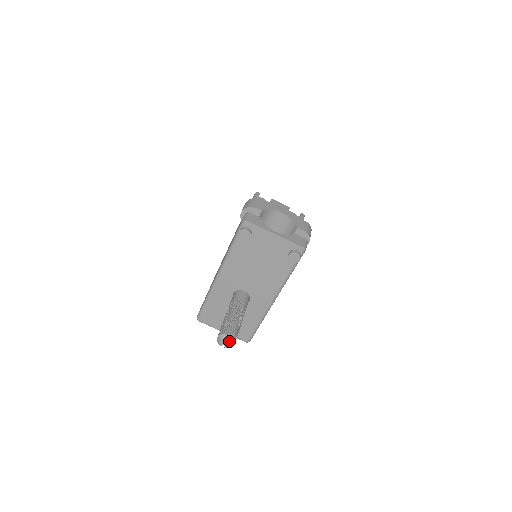
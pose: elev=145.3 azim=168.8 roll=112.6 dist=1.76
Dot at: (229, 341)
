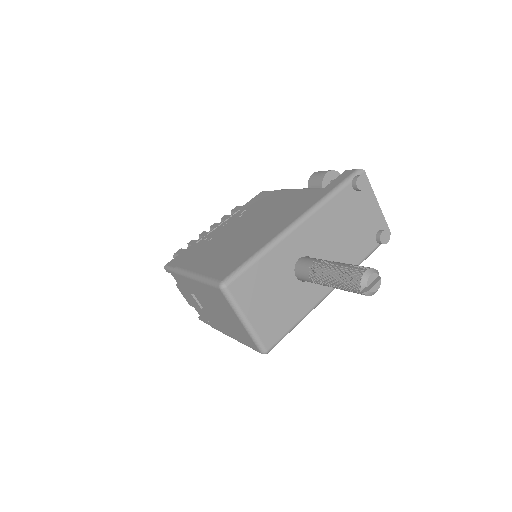
Dot at: (380, 280)
